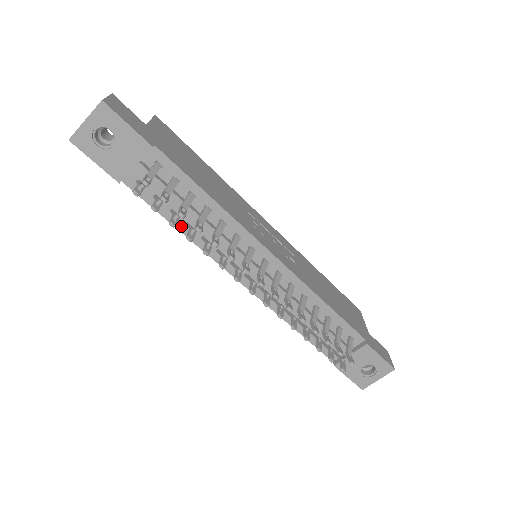
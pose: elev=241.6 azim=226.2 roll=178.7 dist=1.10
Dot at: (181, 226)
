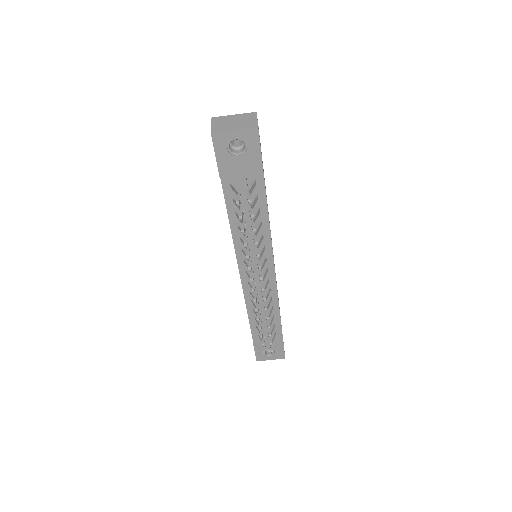
Dot at: (234, 222)
